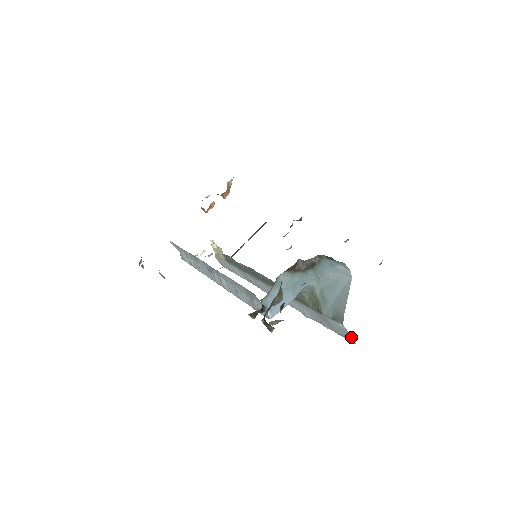
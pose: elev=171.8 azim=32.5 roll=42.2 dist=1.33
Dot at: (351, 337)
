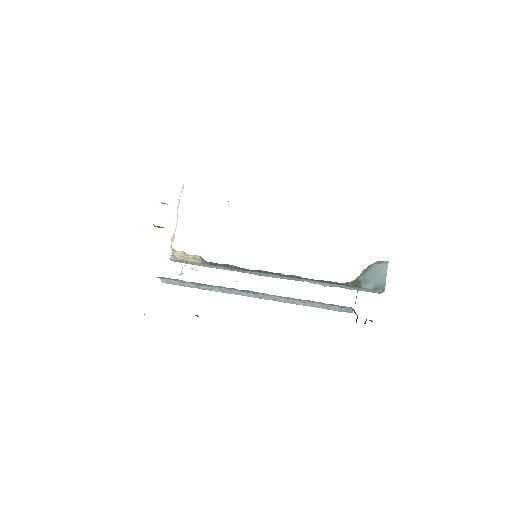
Dot at: occluded
